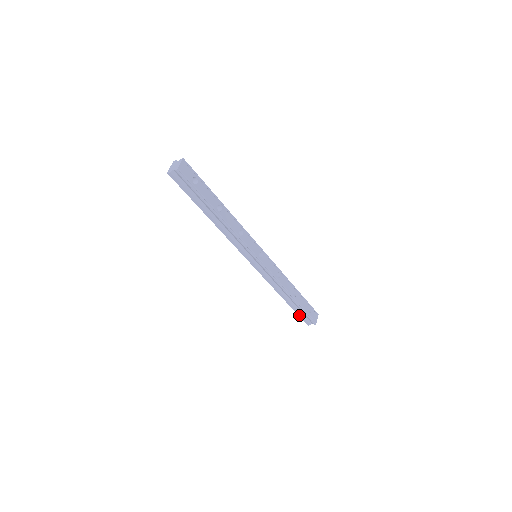
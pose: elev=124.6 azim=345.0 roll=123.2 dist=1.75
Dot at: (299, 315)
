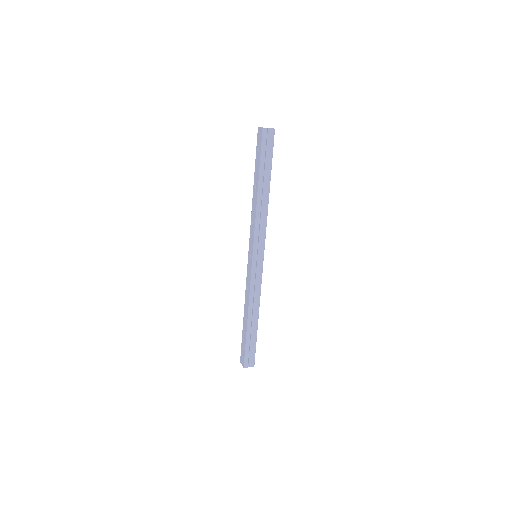
Dot at: (247, 349)
